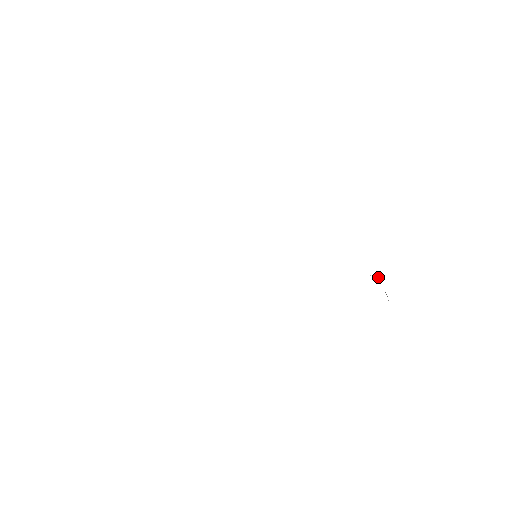
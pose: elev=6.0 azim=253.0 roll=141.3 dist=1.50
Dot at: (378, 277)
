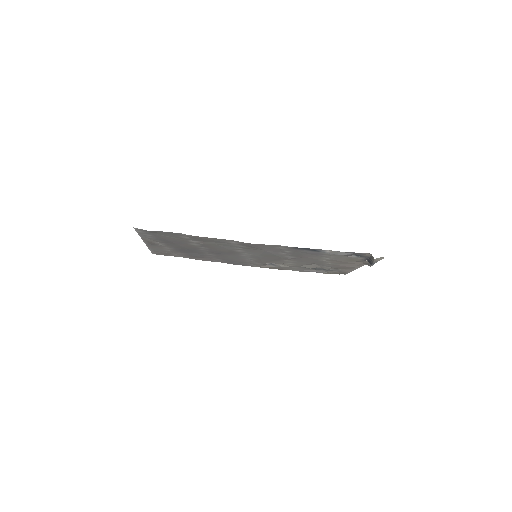
Dot at: (367, 261)
